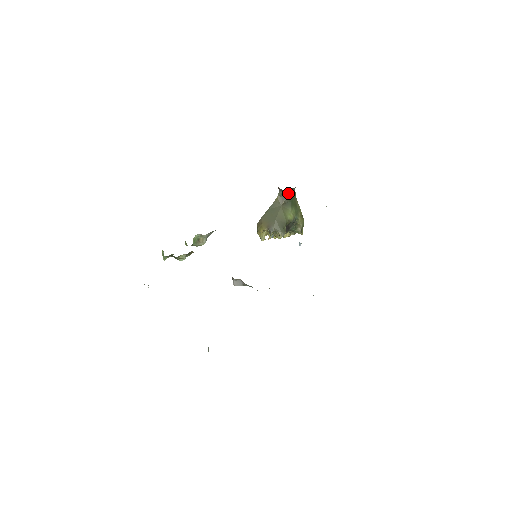
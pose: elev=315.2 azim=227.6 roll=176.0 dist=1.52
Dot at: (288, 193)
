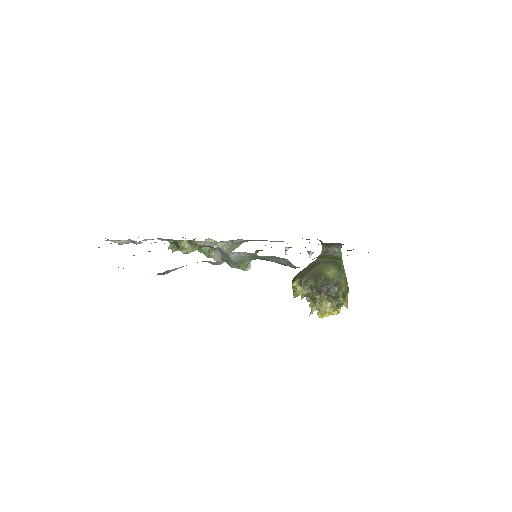
Dot at: (332, 251)
